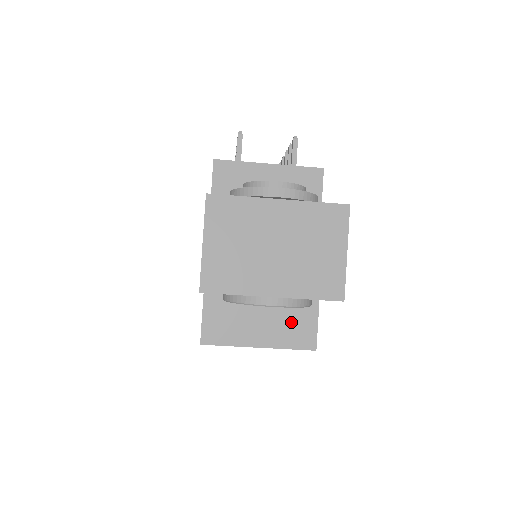
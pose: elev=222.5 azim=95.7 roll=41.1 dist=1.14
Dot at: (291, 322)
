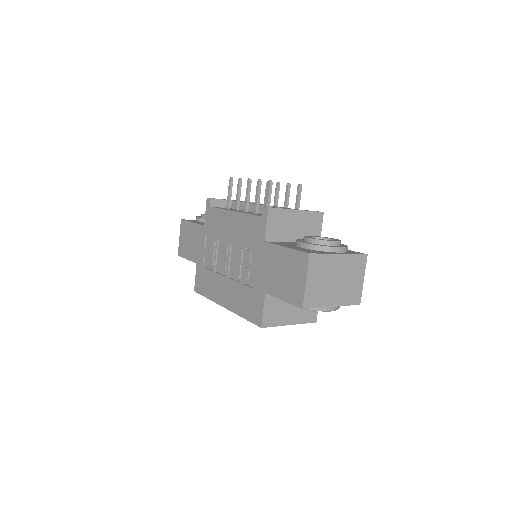
Dot at: occluded
